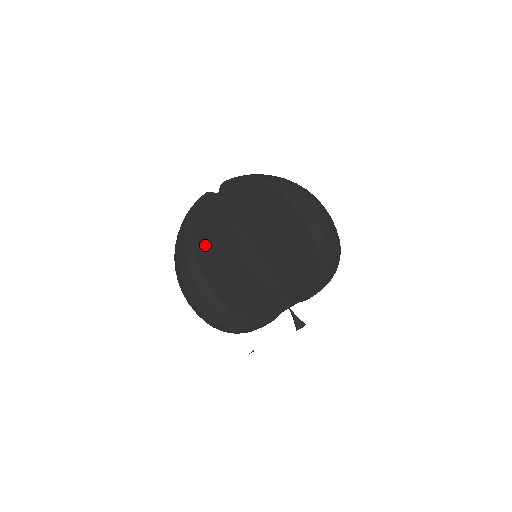
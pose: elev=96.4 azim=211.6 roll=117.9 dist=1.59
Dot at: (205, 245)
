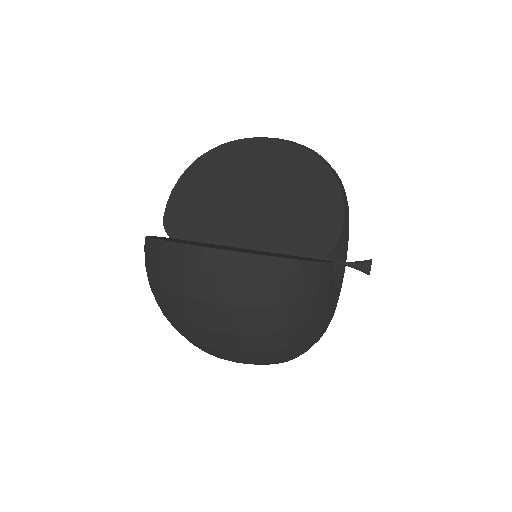
Dot at: occluded
